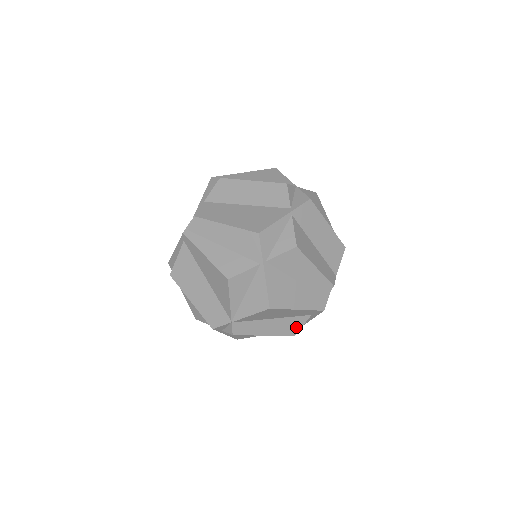
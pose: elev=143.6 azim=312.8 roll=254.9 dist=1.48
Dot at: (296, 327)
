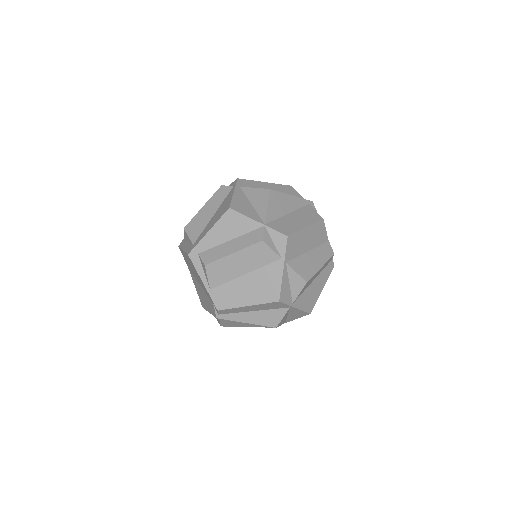
Dot at: occluded
